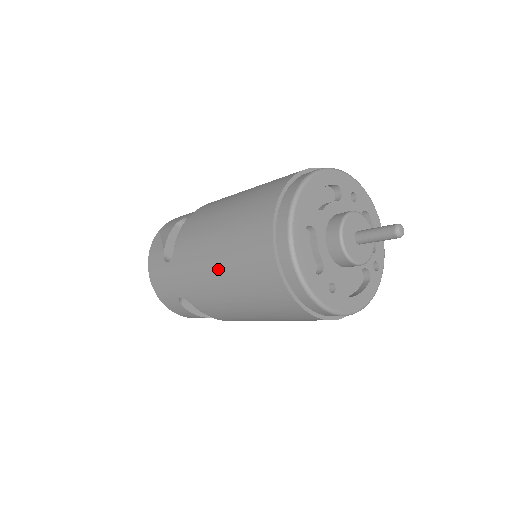
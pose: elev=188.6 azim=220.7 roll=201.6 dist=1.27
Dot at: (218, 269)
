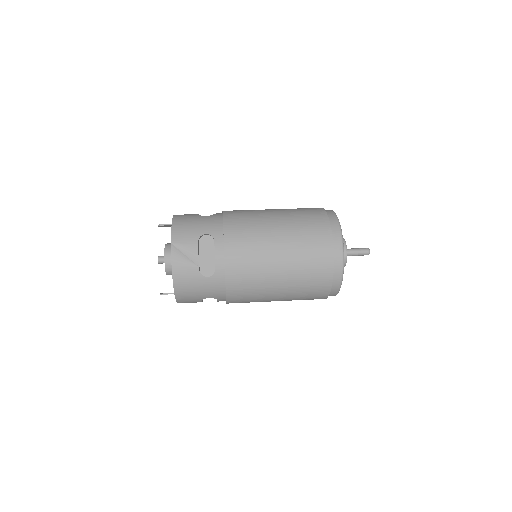
Dot at: (277, 285)
